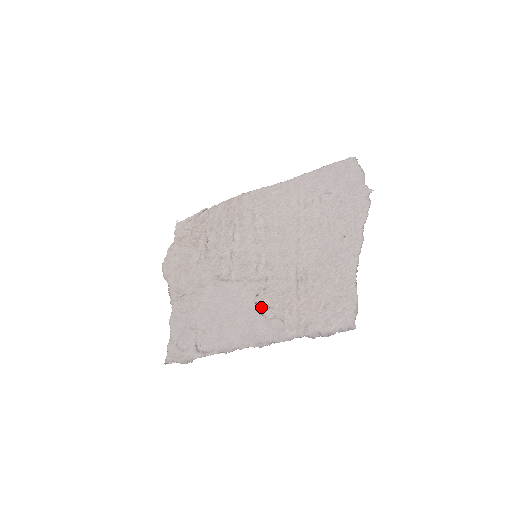
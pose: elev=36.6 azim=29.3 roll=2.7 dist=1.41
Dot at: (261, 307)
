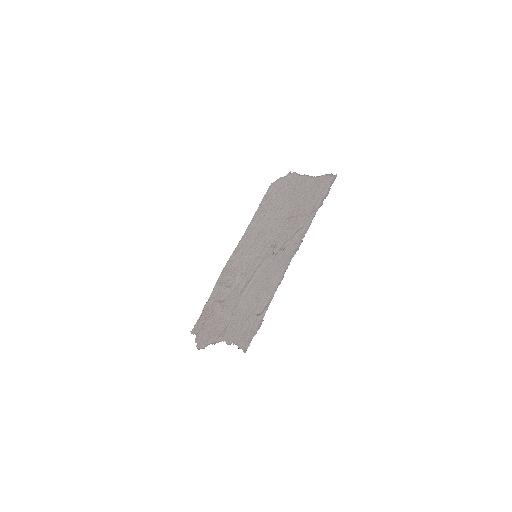
Dot at: (280, 249)
